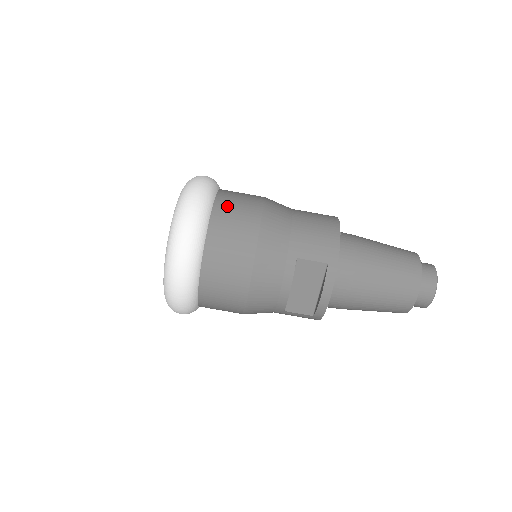
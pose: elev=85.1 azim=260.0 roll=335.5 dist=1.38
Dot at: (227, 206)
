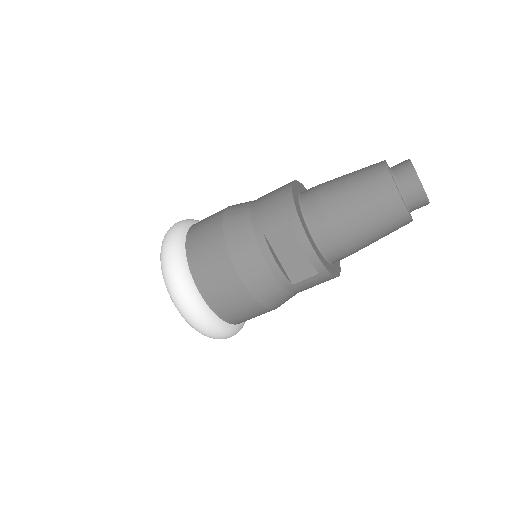
Dot at: (196, 229)
